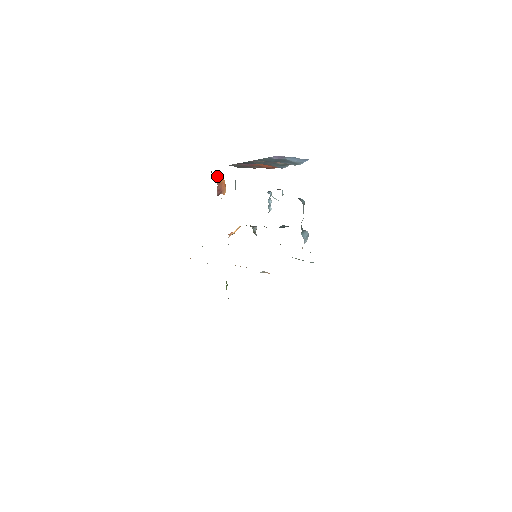
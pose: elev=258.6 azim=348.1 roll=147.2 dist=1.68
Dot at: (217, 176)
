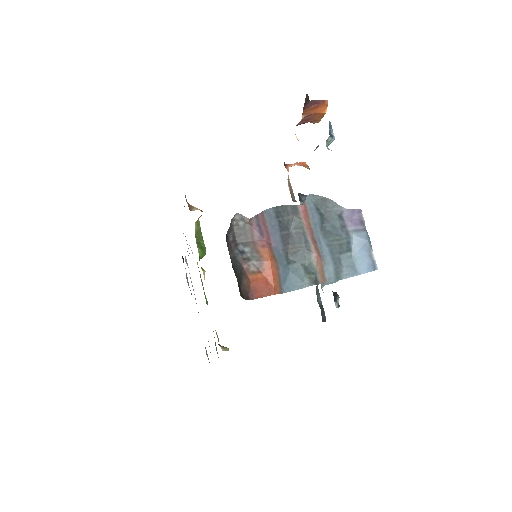
Dot at: (316, 101)
